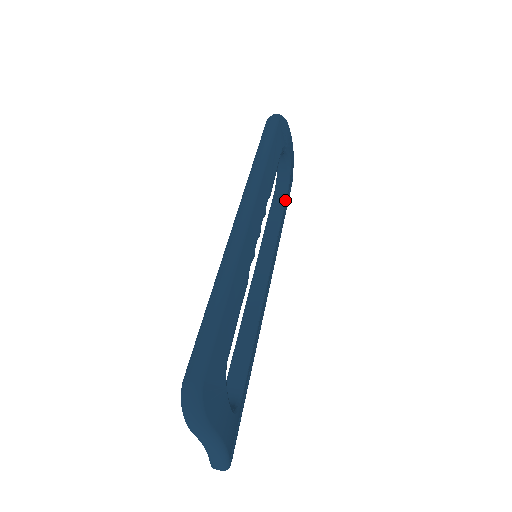
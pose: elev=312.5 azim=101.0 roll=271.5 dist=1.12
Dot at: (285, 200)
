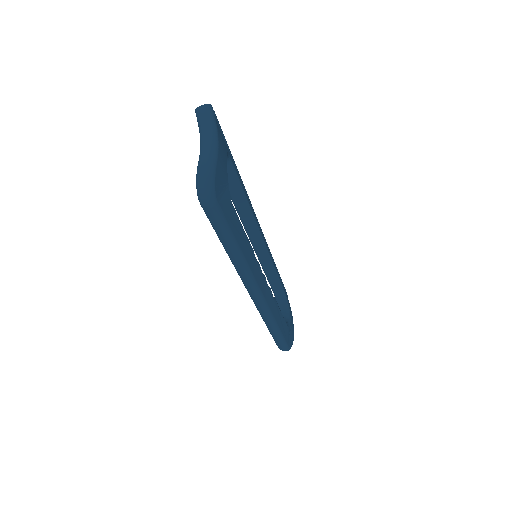
Dot at: (235, 172)
